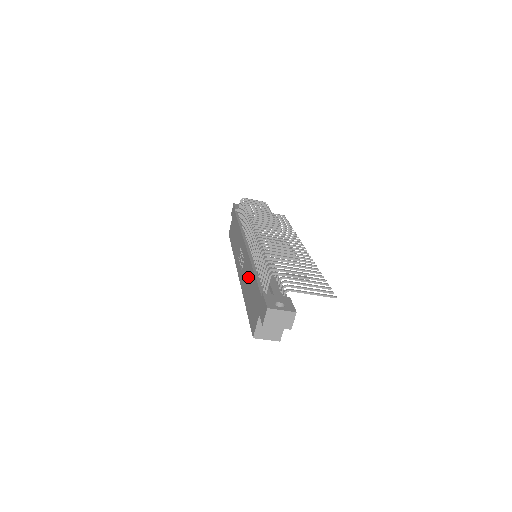
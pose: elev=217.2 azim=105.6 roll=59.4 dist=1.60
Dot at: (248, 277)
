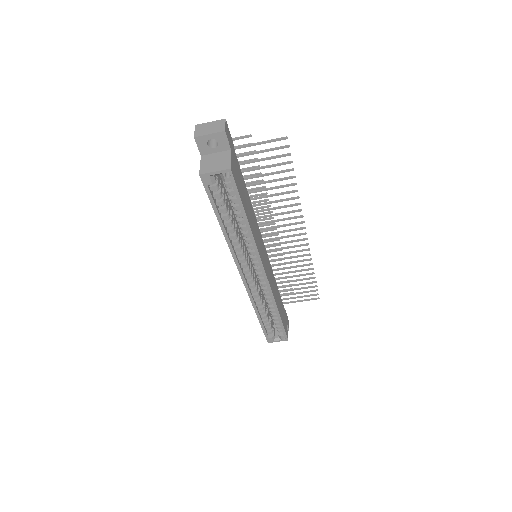
Dot at: occluded
